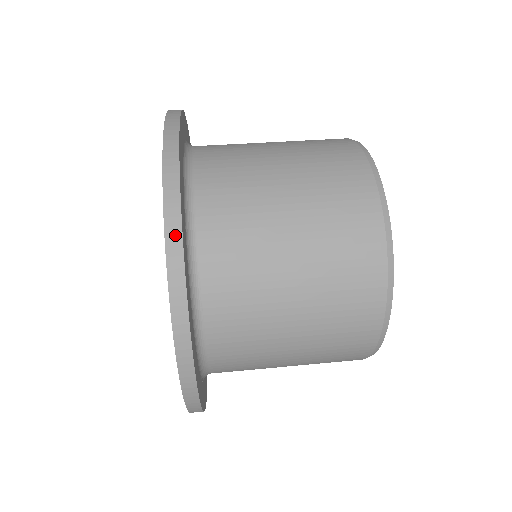
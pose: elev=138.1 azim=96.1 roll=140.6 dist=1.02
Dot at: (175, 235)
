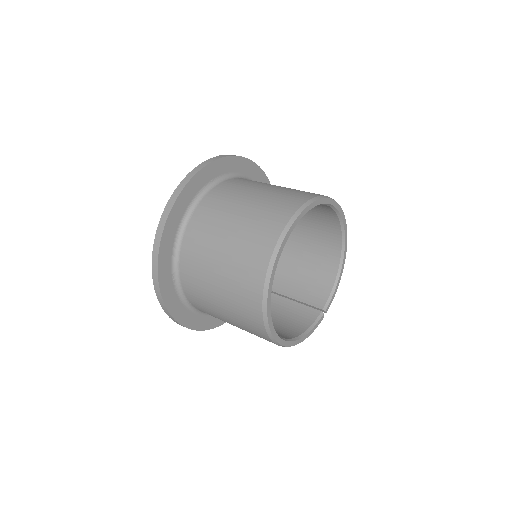
Dot at: (199, 168)
